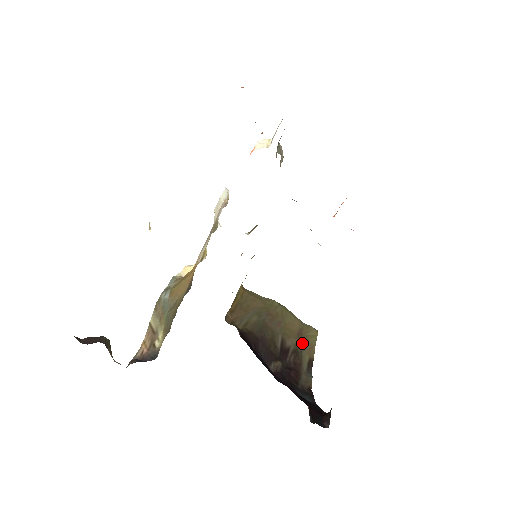
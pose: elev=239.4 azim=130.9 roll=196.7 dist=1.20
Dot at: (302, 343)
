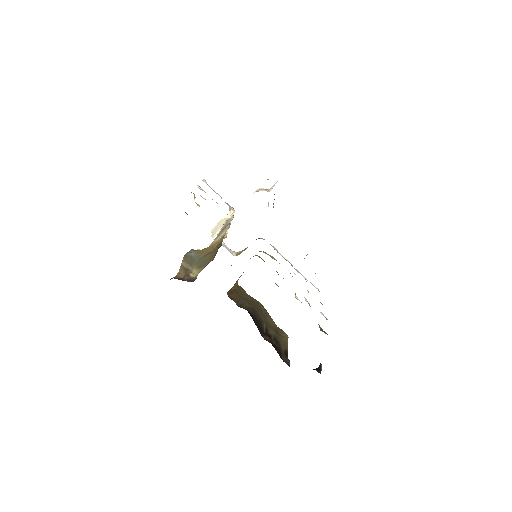
Dot at: (279, 337)
